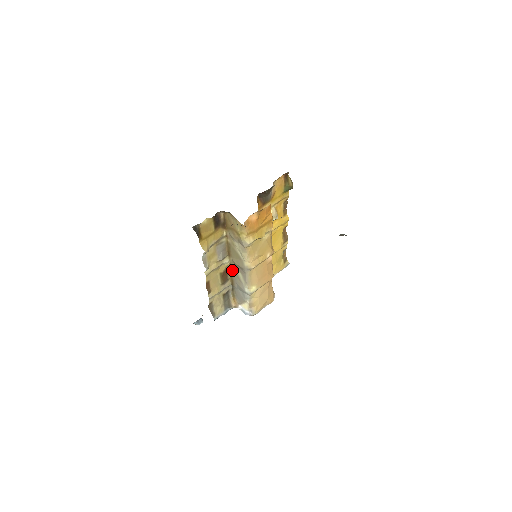
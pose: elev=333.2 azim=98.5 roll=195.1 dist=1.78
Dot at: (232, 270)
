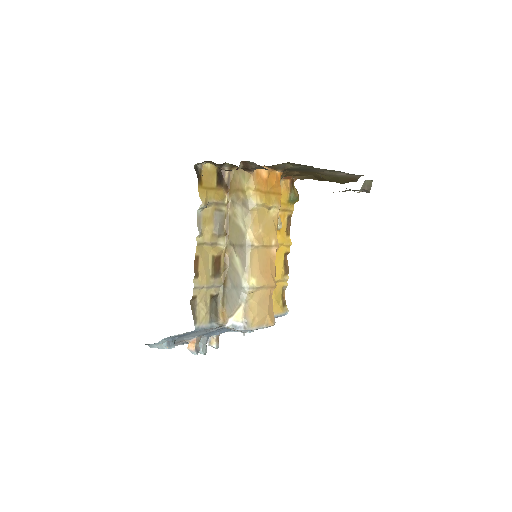
Dot at: (227, 260)
